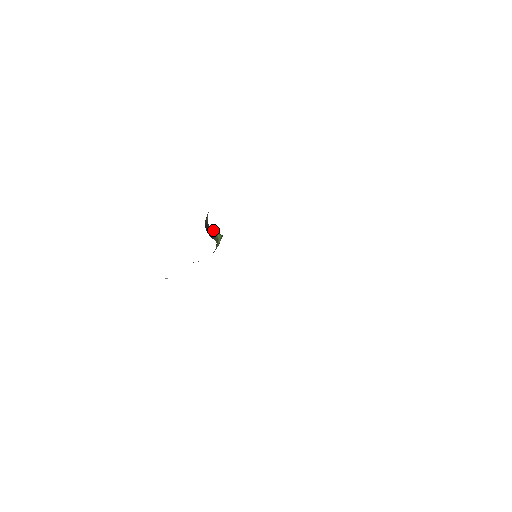
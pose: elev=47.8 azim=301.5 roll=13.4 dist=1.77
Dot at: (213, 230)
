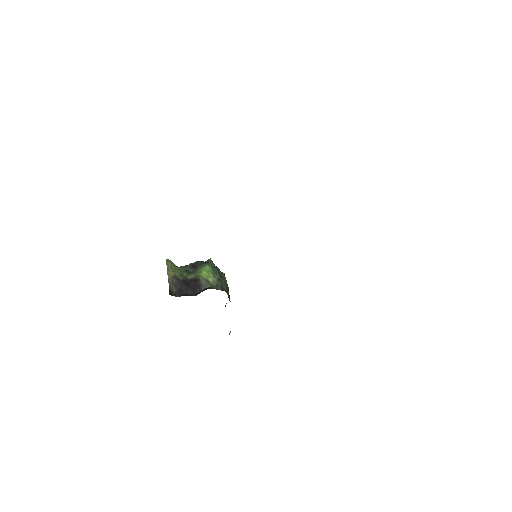
Dot at: (193, 275)
